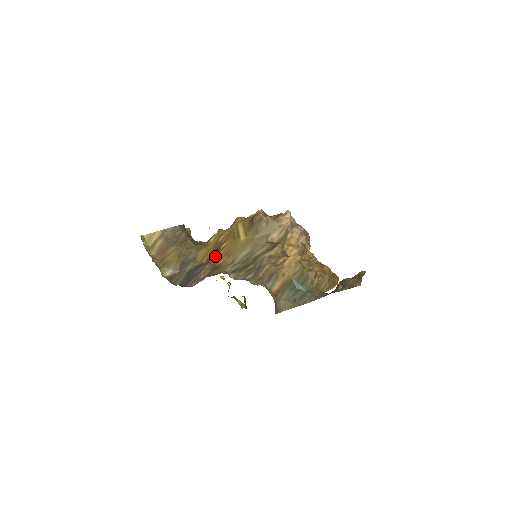
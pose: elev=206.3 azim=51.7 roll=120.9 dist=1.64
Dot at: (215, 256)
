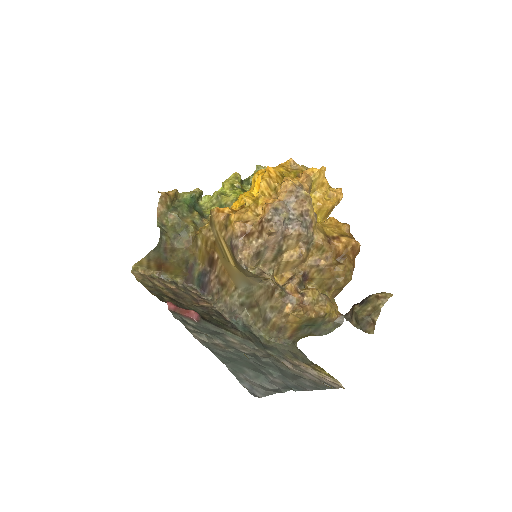
Dot at: (214, 266)
